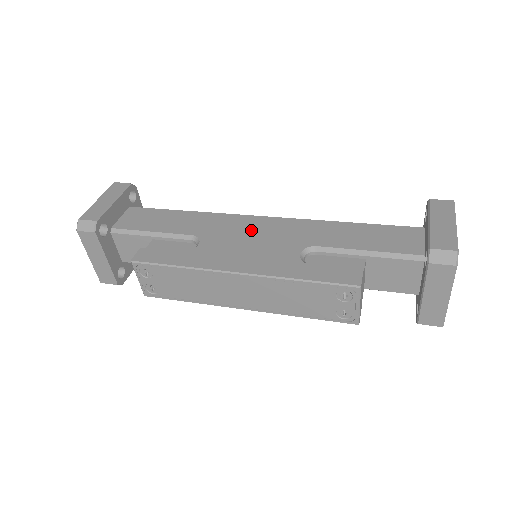
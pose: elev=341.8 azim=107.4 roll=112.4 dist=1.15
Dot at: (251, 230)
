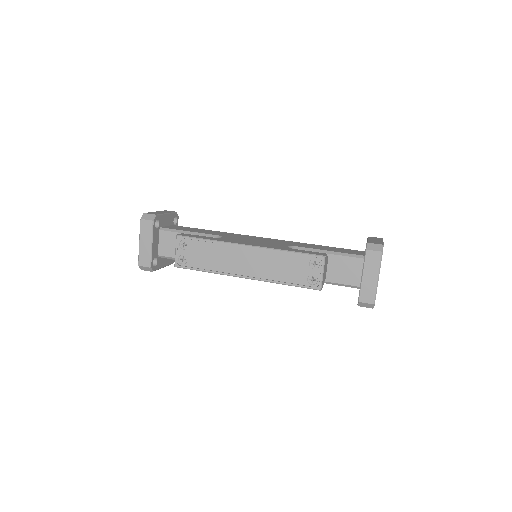
Dot at: (256, 239)
